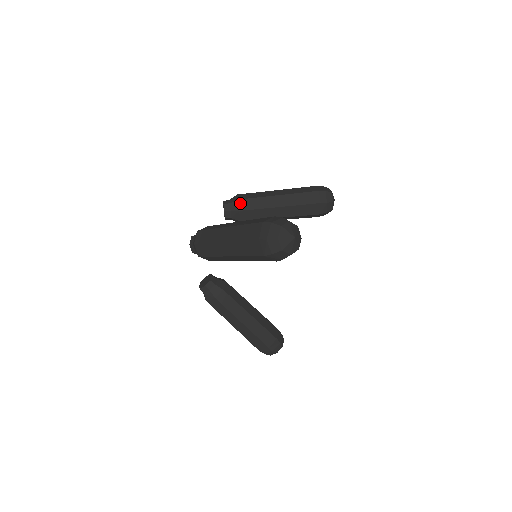
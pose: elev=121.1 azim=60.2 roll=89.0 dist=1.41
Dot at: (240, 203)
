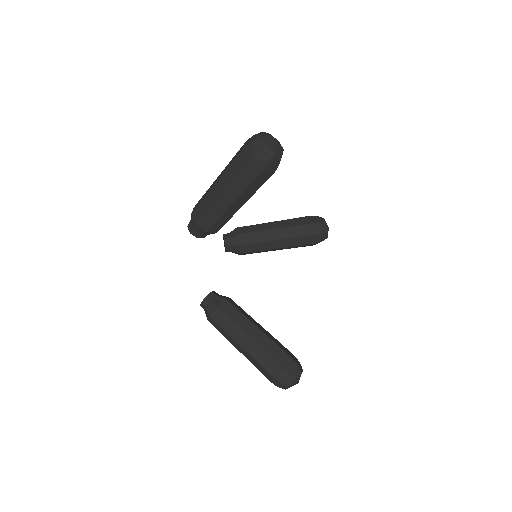
Dot at: (238, 230)
